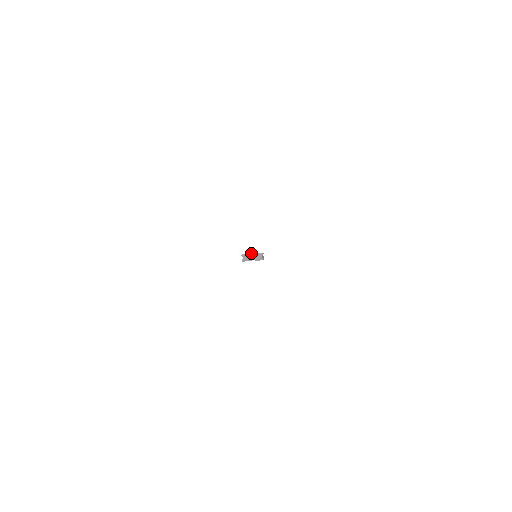
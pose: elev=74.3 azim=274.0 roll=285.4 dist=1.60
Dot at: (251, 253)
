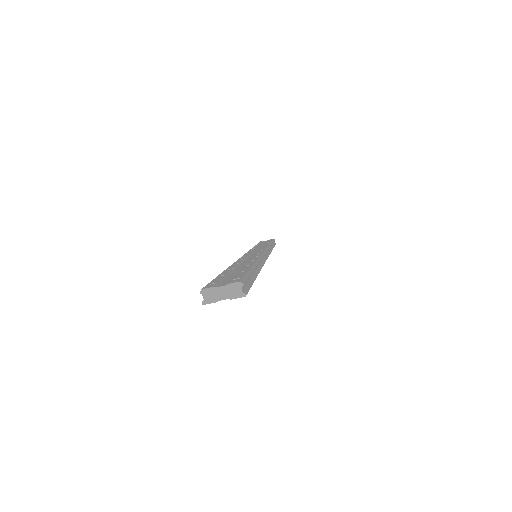
Dot at: (236, 266)
